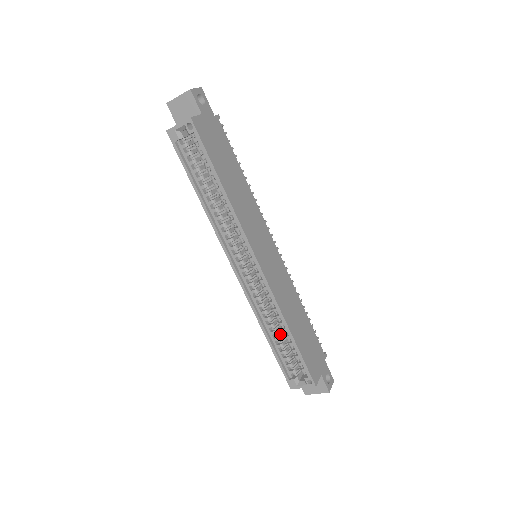
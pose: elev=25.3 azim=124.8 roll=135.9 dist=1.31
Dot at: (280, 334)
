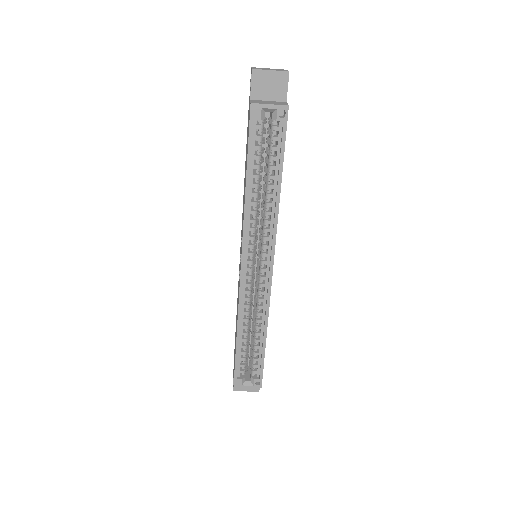
Dot at: (248, 335)
